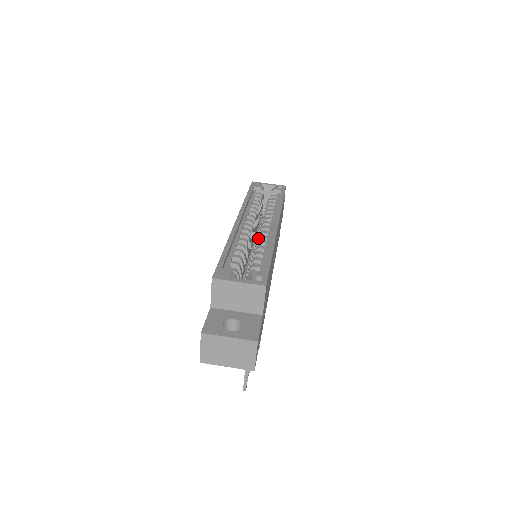
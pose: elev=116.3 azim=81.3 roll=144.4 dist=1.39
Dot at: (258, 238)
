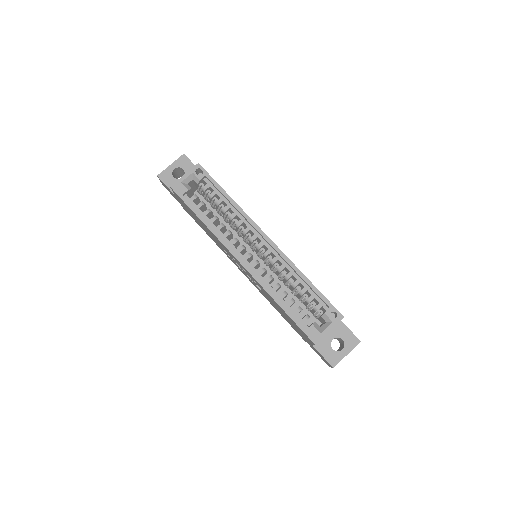
Dot at: (271, 264)
